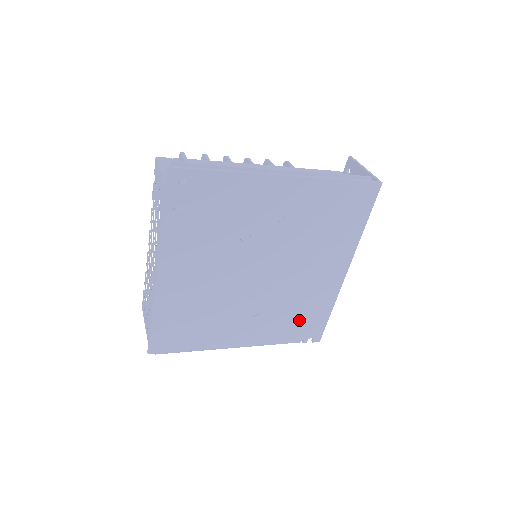
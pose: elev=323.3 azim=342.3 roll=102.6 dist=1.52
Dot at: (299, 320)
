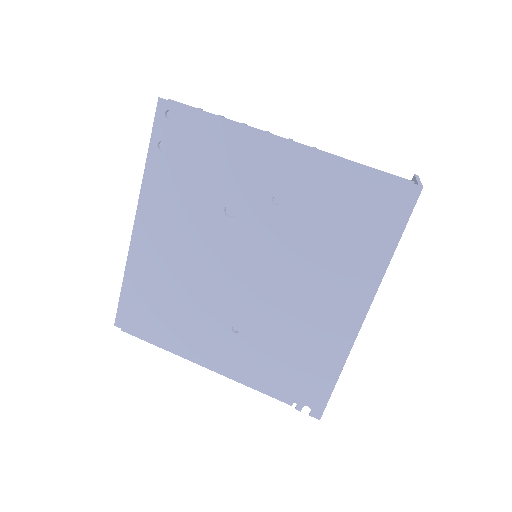
Dot at: (291, 367)
